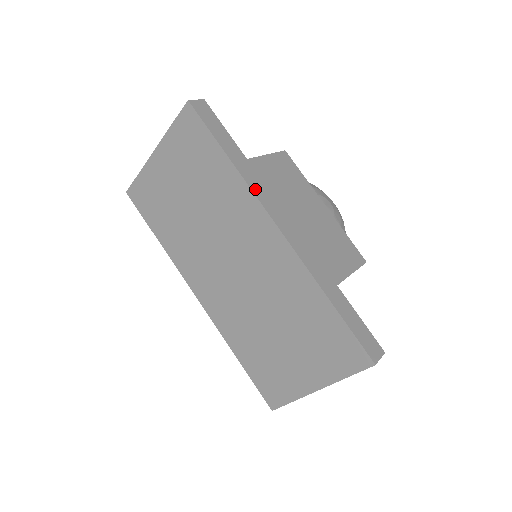
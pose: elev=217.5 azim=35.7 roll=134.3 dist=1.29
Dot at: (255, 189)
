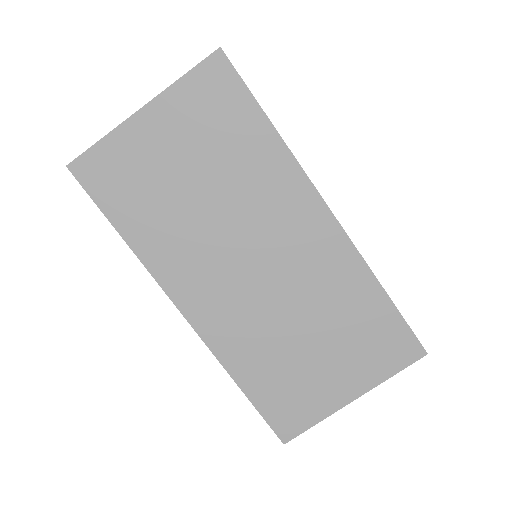
Dot at: (301, 167)
